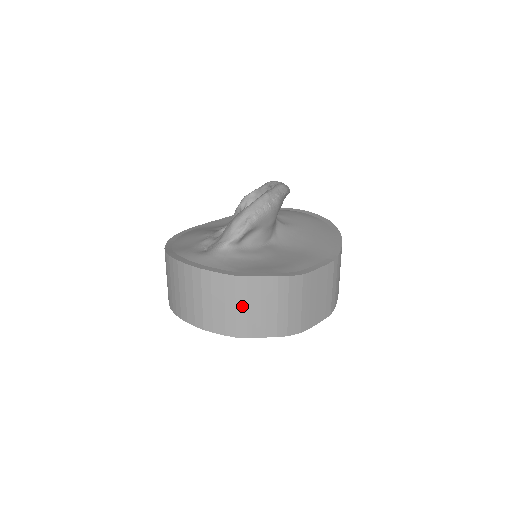
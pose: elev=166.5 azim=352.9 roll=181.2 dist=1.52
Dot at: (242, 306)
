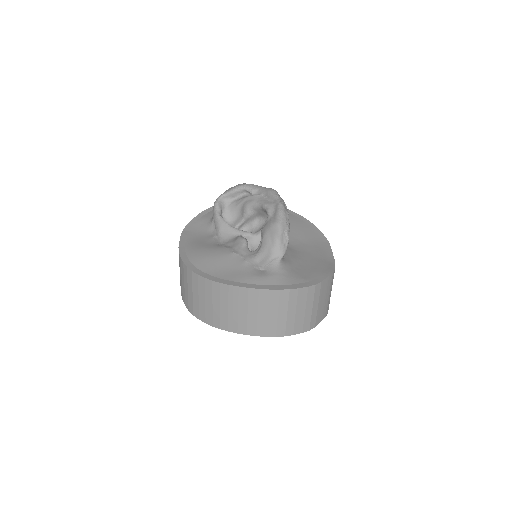
Dot at: (316, 305)
